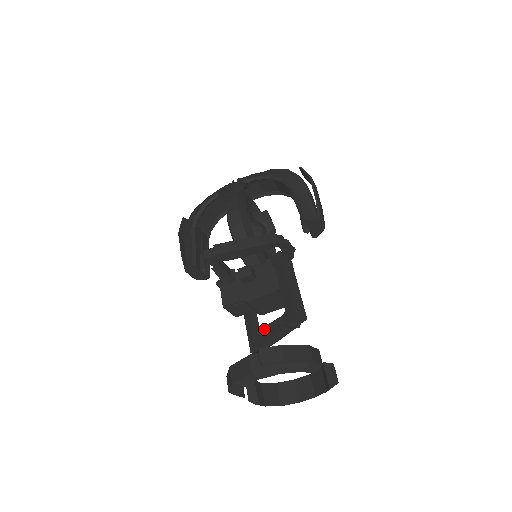
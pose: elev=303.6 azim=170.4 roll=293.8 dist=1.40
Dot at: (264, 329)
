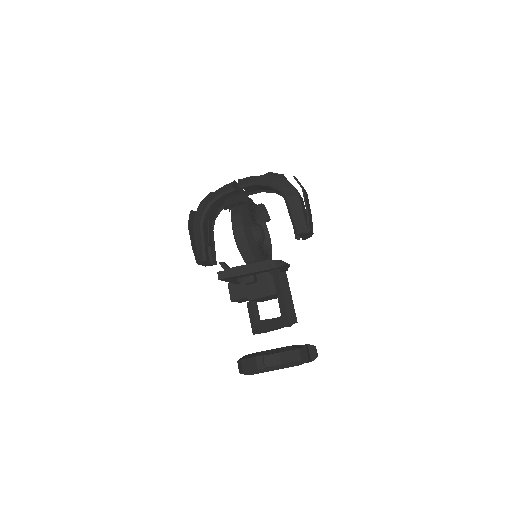
Dot at: (264, 322)
